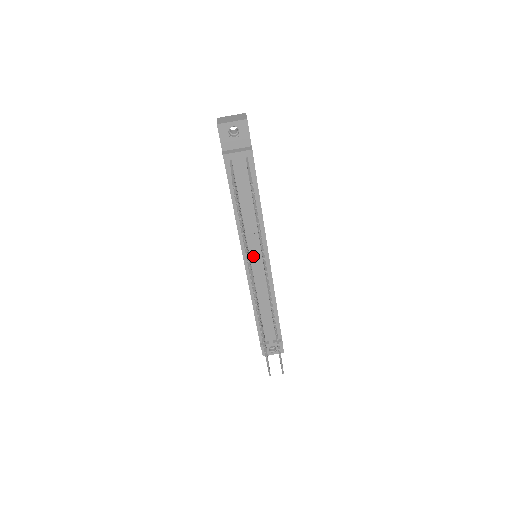
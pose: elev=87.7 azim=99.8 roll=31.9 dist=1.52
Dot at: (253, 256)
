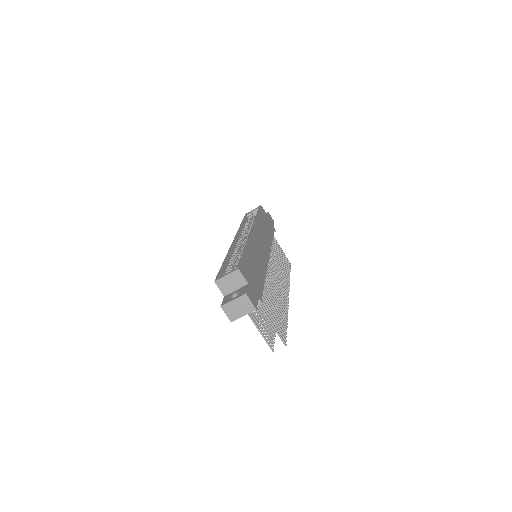
Dot at: occluded
